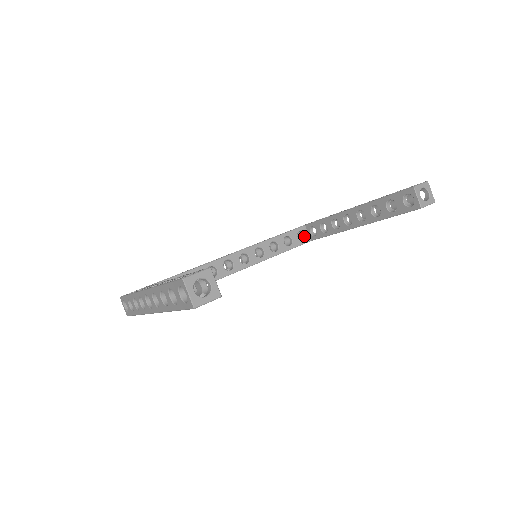
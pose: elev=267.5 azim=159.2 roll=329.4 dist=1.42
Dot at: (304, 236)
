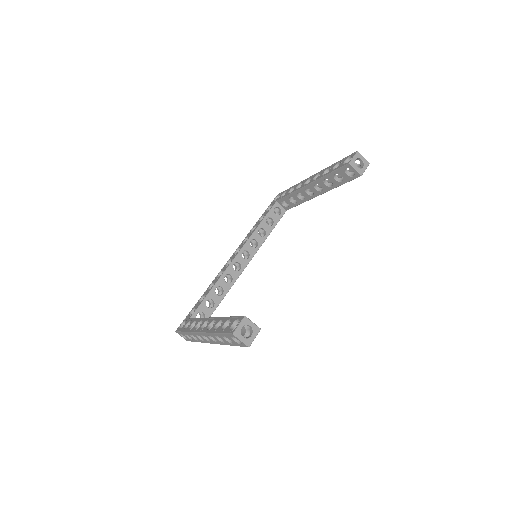
Dot at: (280, 210)
